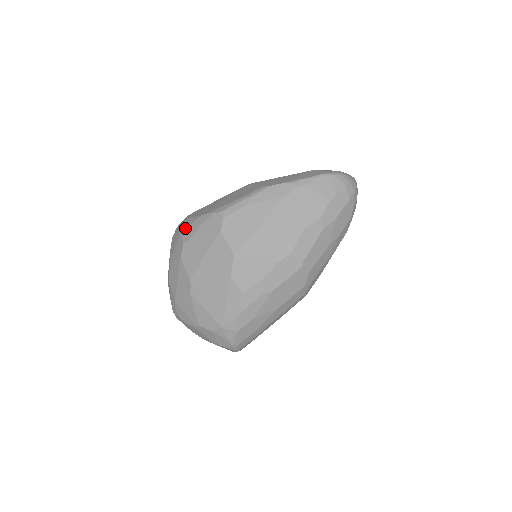
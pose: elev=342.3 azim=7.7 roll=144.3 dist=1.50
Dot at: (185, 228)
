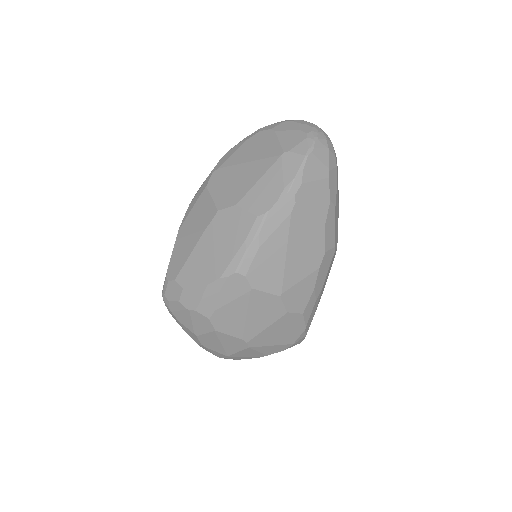
Dot at: (195, 304)
